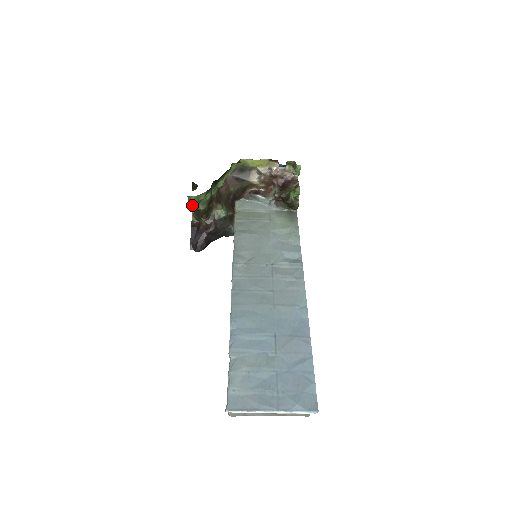
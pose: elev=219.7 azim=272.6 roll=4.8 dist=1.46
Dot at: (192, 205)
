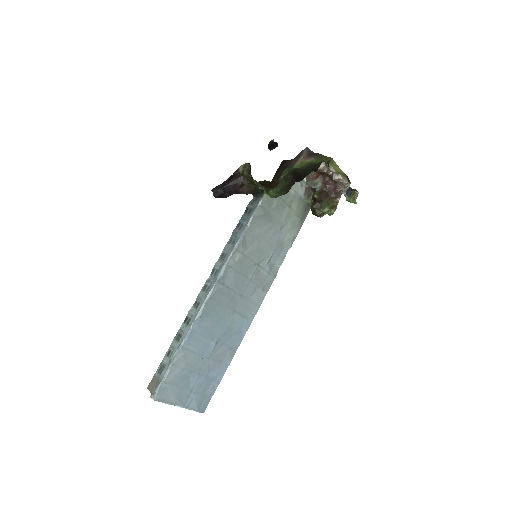
Dot at: (257, 184)
